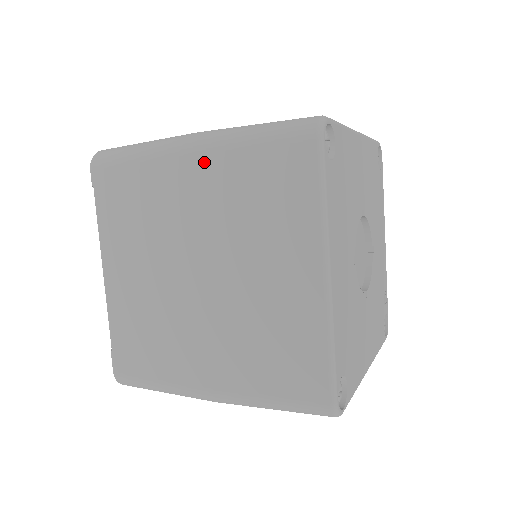
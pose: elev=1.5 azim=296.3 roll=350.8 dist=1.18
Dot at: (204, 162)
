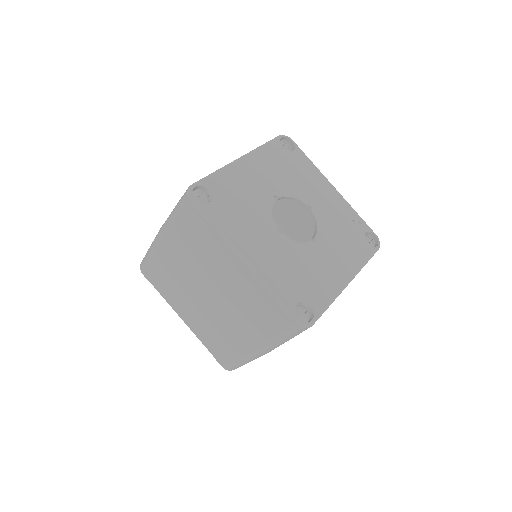
Dot at: (169, 242)
